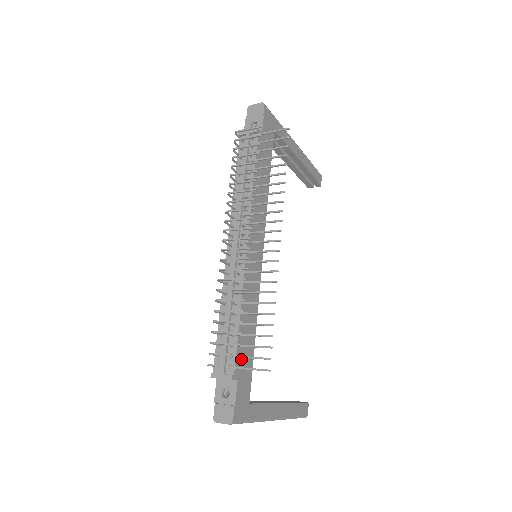
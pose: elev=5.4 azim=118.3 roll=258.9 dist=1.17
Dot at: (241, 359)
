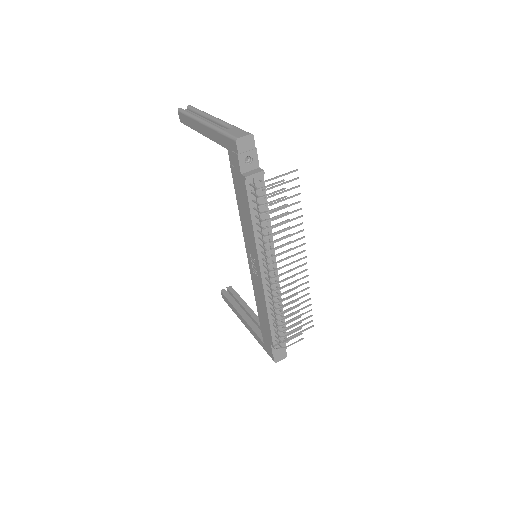
Dot at: occluded
